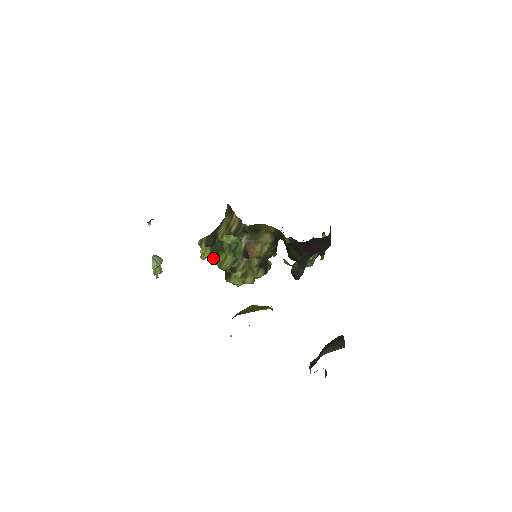
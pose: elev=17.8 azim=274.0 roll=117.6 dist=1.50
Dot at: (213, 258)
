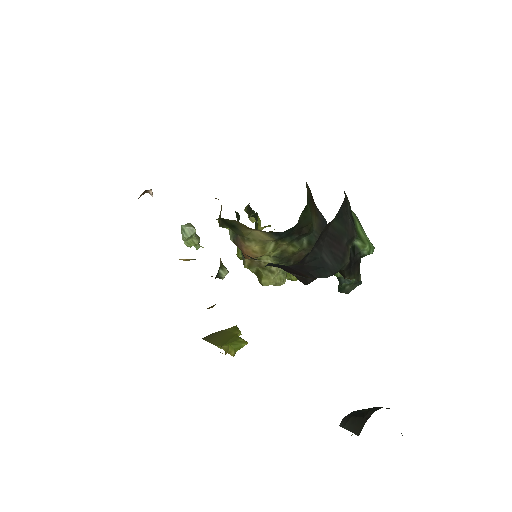
Dot at: occluded
